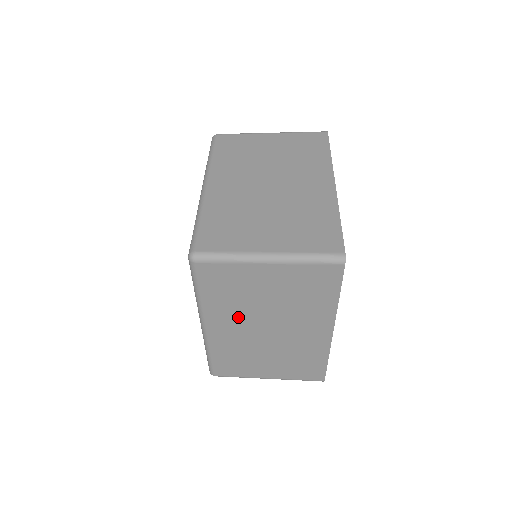
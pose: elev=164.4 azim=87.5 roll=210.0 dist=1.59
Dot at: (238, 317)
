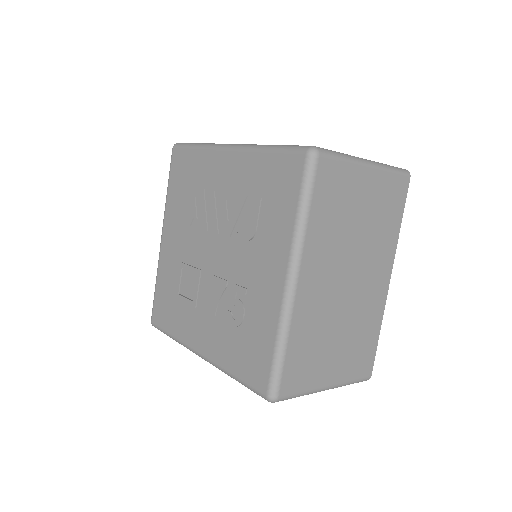
Dot at: (330, 257)
